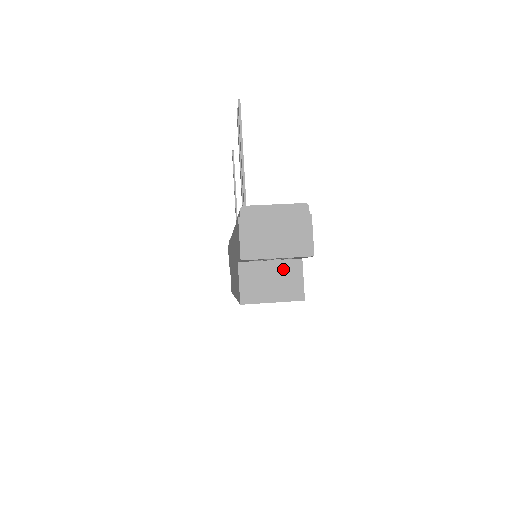
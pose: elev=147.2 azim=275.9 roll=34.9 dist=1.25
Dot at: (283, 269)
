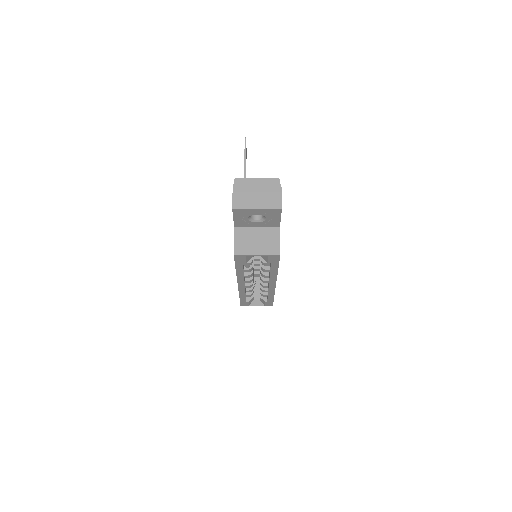
Dot at: (266, 233)
